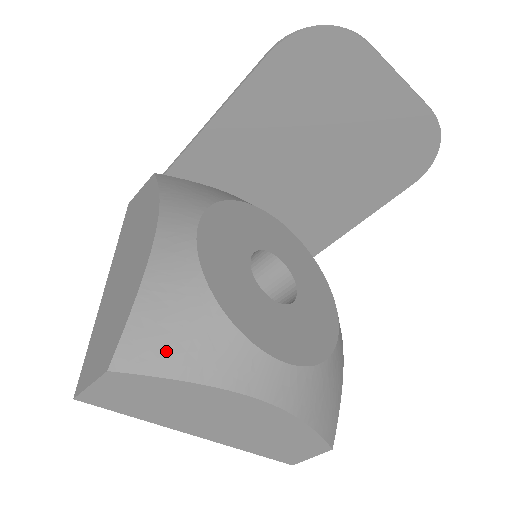
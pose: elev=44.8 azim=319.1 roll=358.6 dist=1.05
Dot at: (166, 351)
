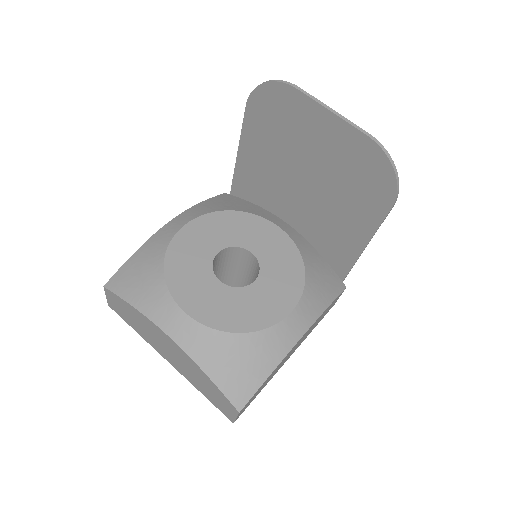
Dot at: (129, 284)
